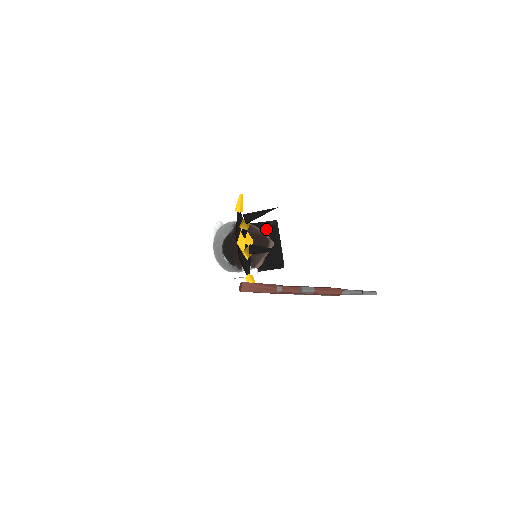
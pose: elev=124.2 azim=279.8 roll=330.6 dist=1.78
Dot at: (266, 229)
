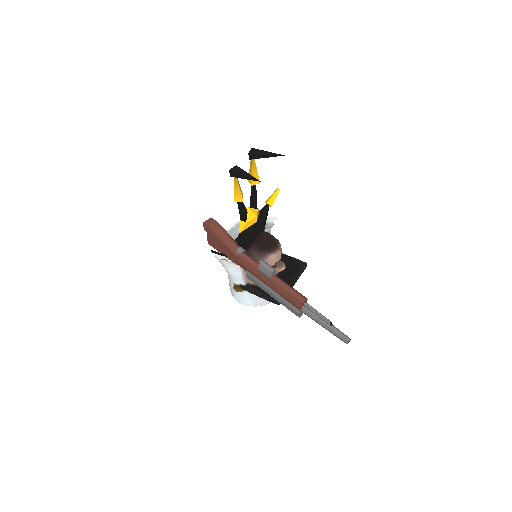
Dot at: (290, 263)
